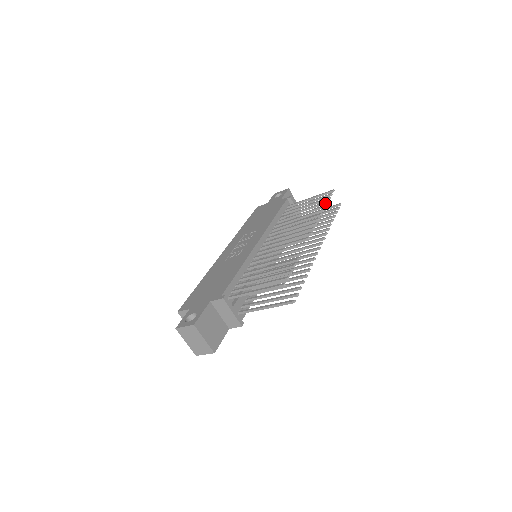
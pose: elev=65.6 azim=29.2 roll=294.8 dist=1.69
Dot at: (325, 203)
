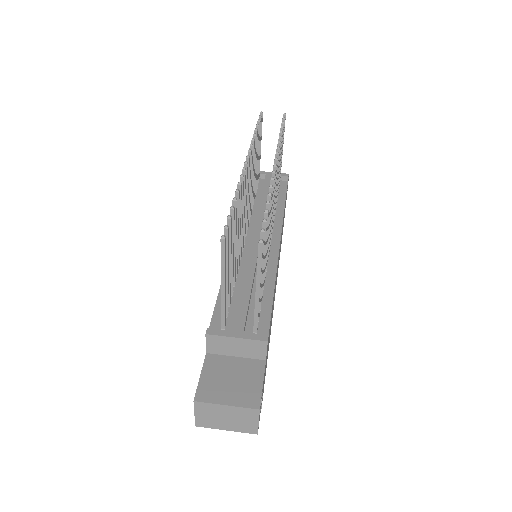
Dot at: occluded
